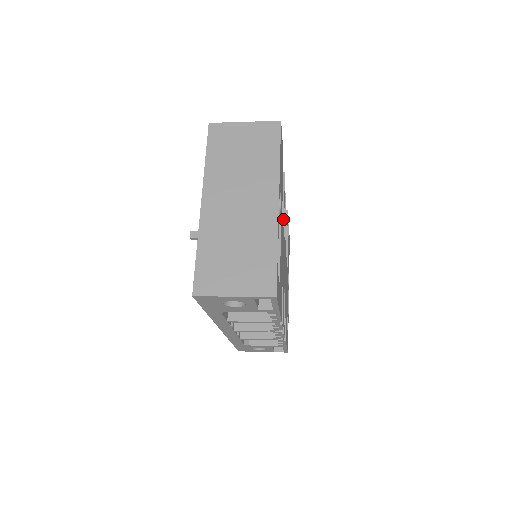
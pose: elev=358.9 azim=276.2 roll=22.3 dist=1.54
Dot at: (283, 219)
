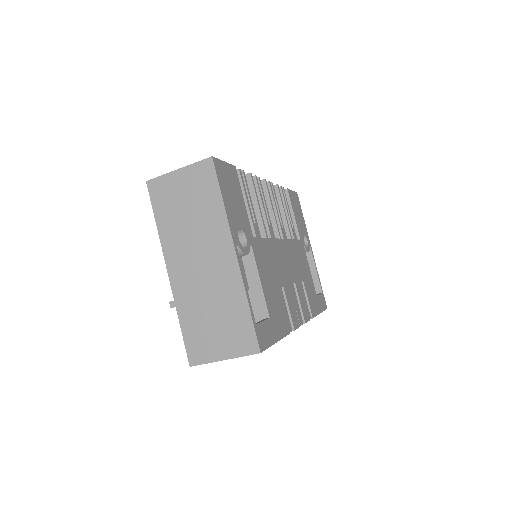
Dot at: (263, 227)
